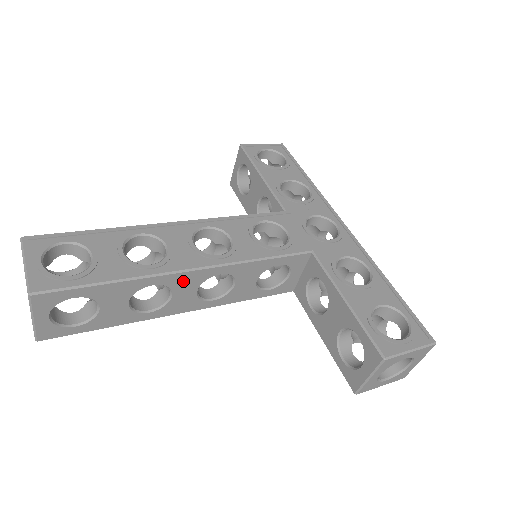
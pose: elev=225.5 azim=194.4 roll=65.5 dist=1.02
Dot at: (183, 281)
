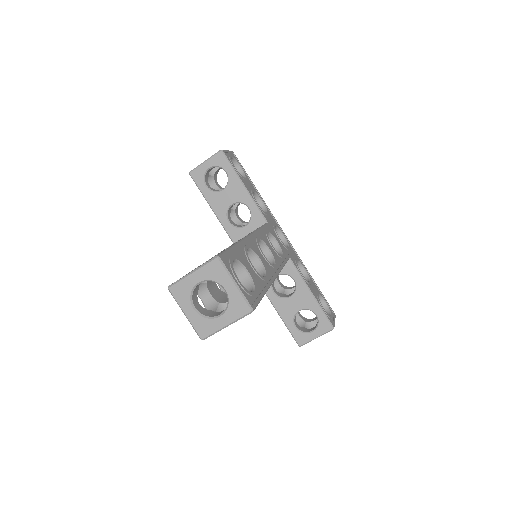
Dot at: occluded
